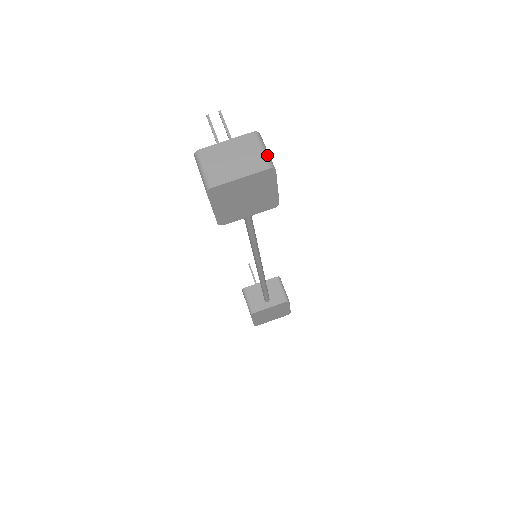
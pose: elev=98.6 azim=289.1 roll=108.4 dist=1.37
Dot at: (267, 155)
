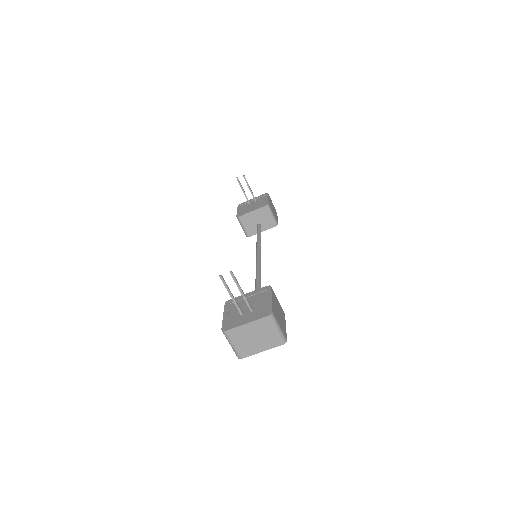
Dot at: (280, 334)
